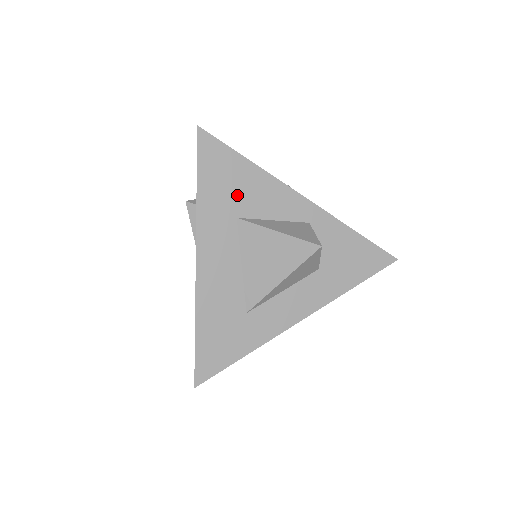
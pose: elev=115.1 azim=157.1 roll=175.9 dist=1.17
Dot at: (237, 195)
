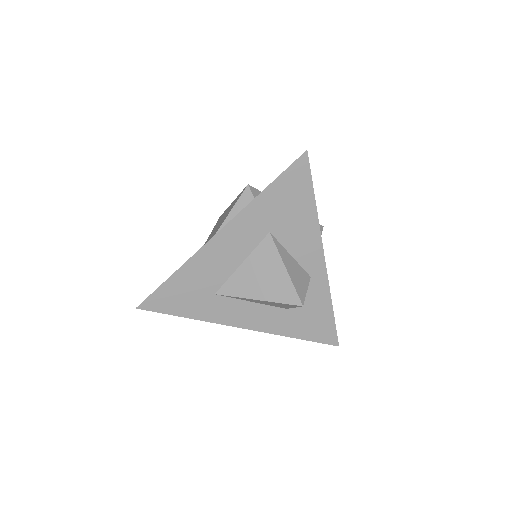
Dot at: (285, 218)
